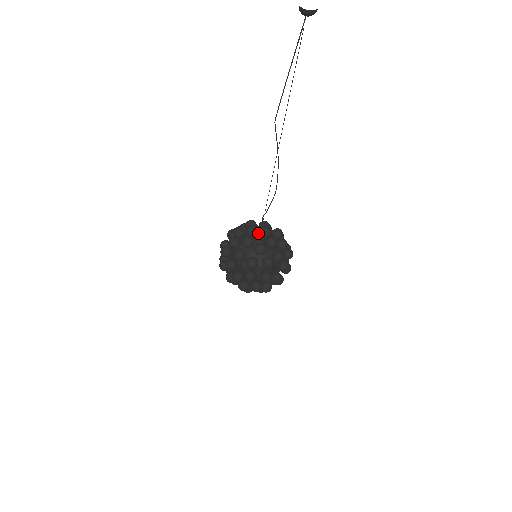
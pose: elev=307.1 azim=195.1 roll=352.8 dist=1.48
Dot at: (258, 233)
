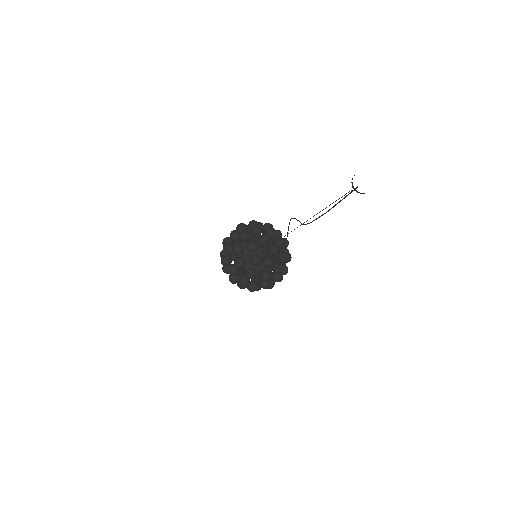
Dot at: (252, 238)
